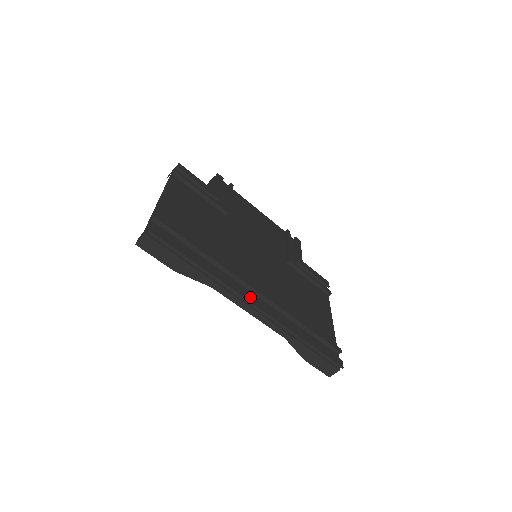
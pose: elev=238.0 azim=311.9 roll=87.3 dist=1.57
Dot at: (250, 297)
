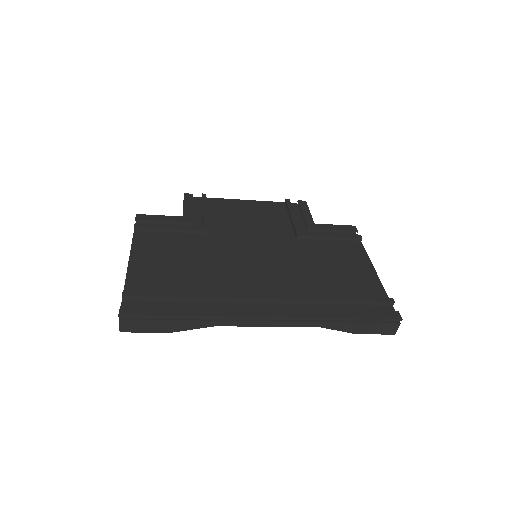
Dot at: (258, 312)
